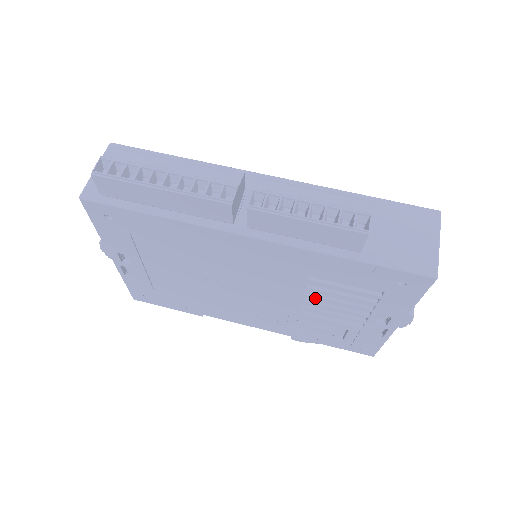
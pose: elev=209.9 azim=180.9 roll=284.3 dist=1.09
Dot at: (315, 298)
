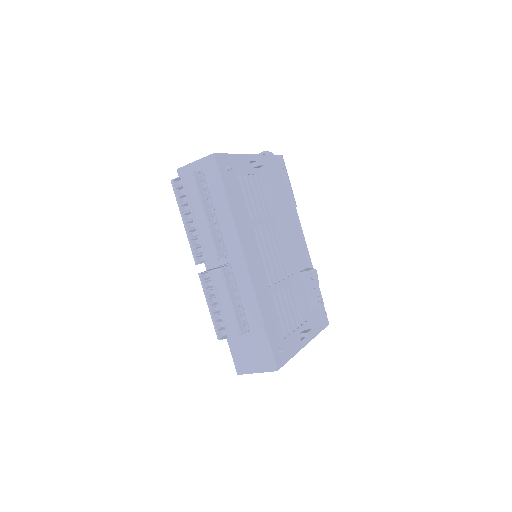
Dot at: occluded
